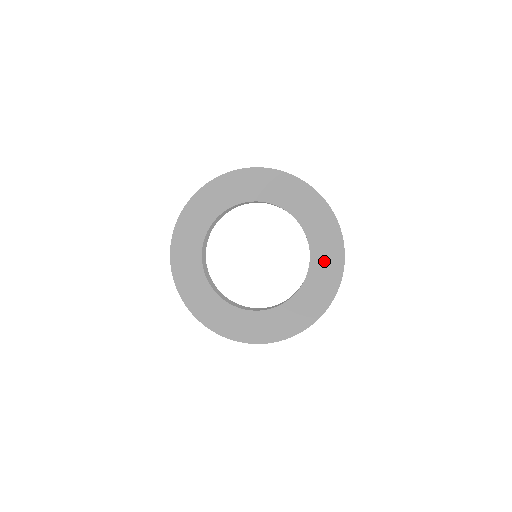
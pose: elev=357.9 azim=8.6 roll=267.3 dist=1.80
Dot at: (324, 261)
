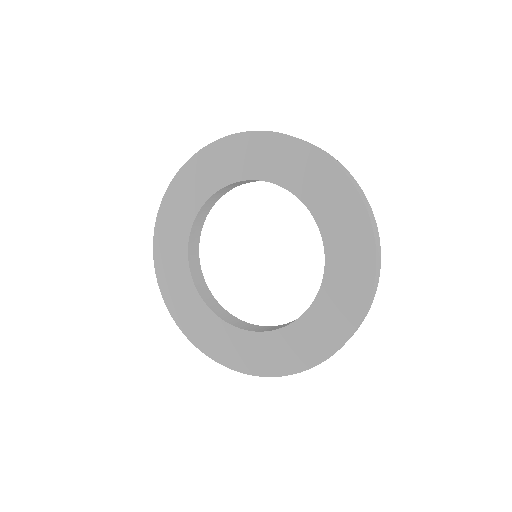
Dot at: (315, 186)
